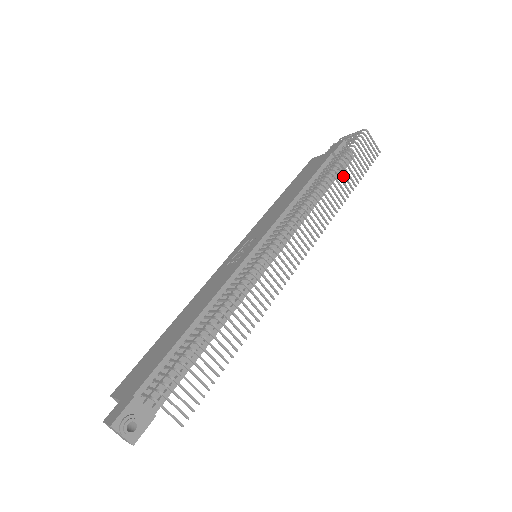
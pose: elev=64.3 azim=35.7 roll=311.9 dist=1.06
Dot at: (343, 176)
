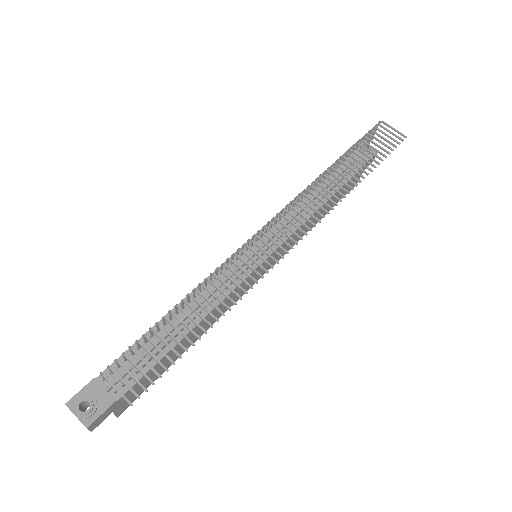
Dot at: occluded
